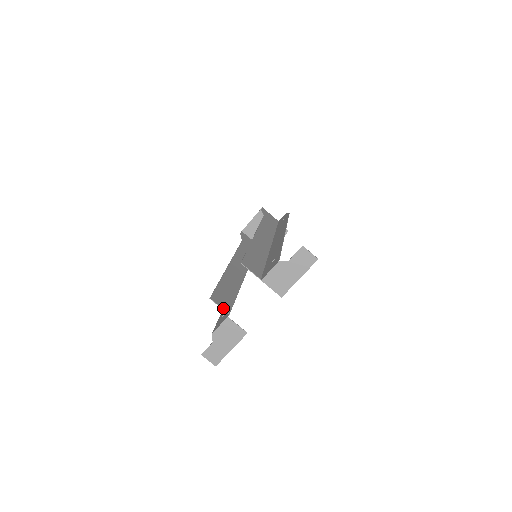
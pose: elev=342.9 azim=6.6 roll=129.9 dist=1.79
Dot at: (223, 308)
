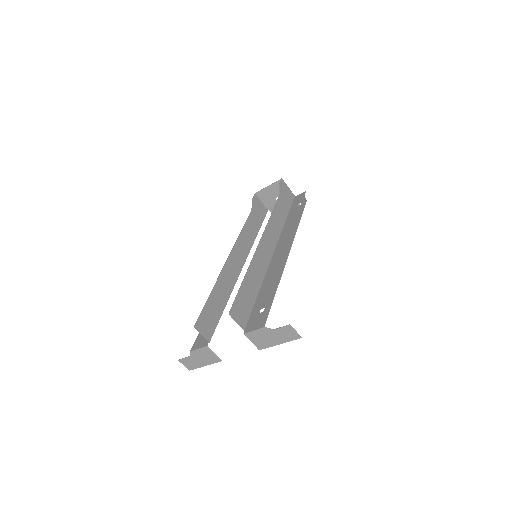
Dot at: (205, 336)
